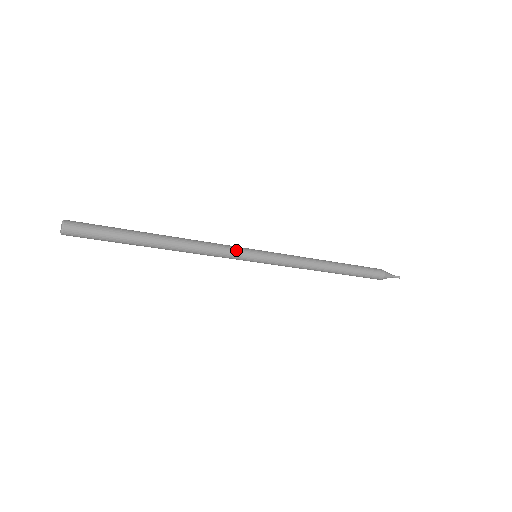
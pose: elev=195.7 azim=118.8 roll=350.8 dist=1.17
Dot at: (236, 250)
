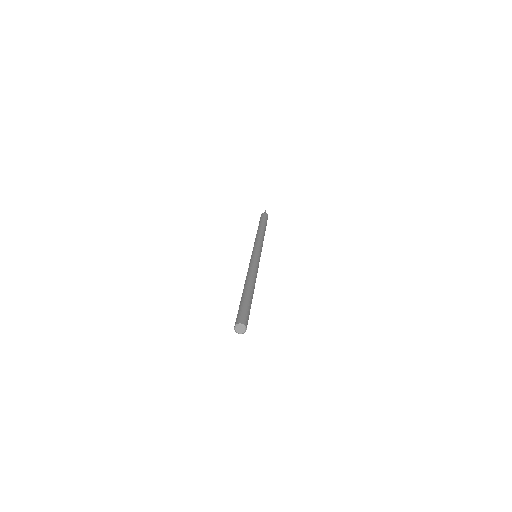
Dot at: (258, 261)
